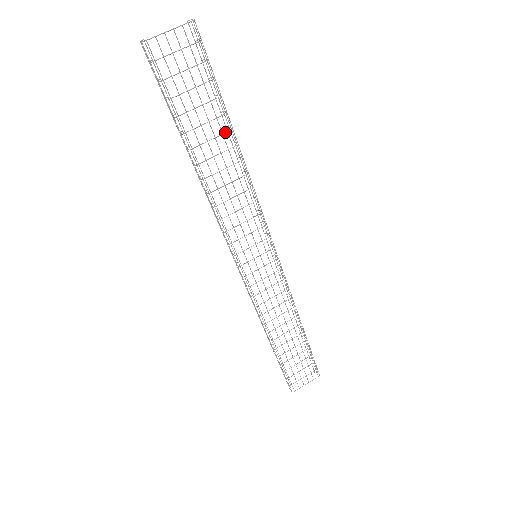
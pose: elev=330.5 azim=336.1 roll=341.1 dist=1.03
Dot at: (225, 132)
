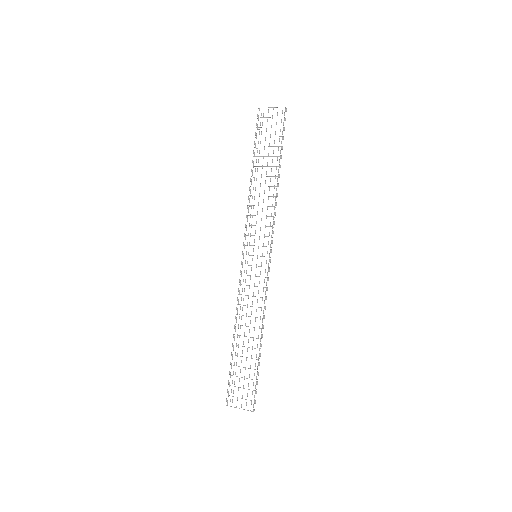
Dot at: (274, 166)
